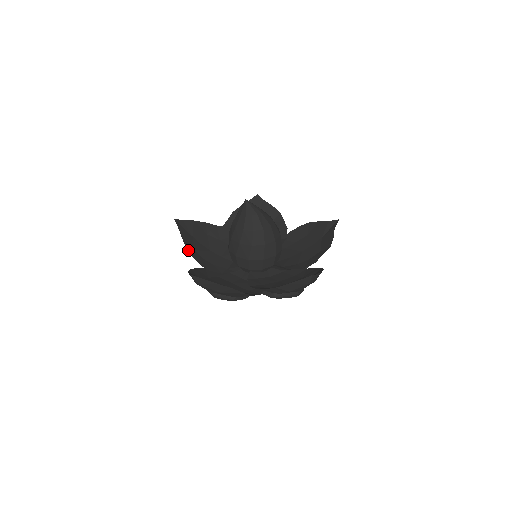
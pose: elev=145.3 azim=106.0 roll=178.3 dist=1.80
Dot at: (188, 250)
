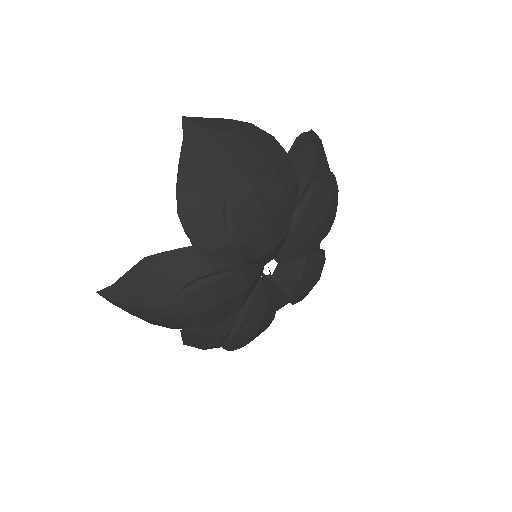
Dot at: (152, 258)
